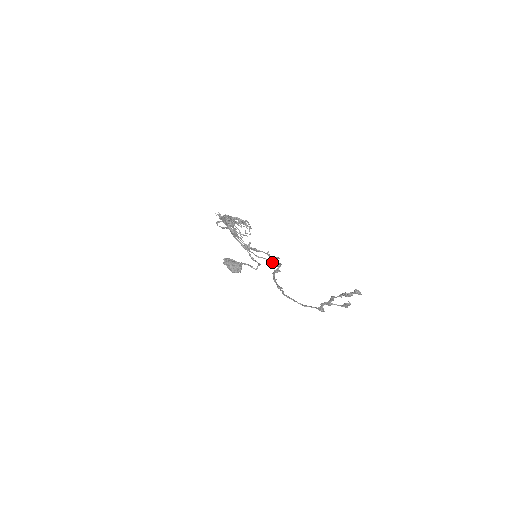
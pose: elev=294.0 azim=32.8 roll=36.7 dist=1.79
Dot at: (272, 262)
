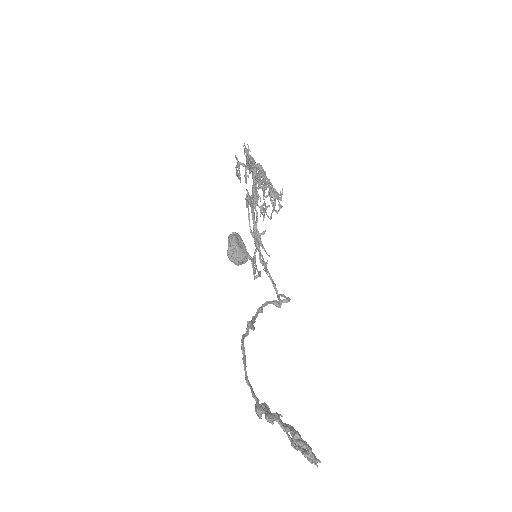
Dot at: (273, 284)
